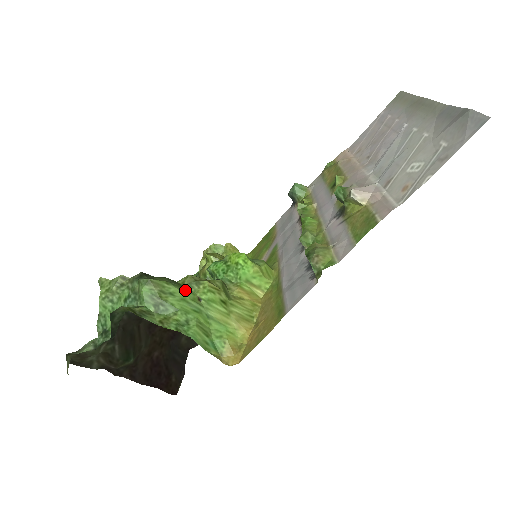
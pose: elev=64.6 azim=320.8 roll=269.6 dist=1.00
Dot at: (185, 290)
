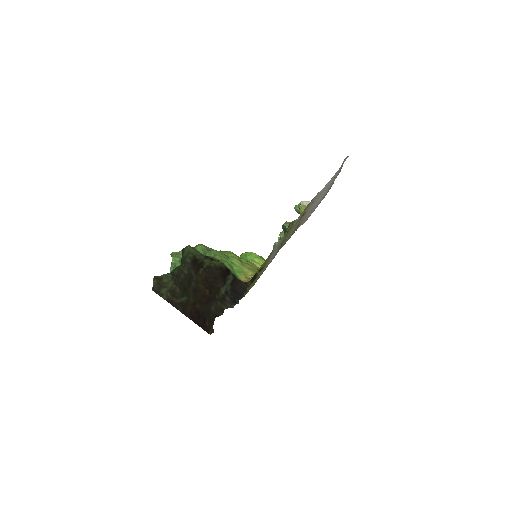
Dot at: occluded
